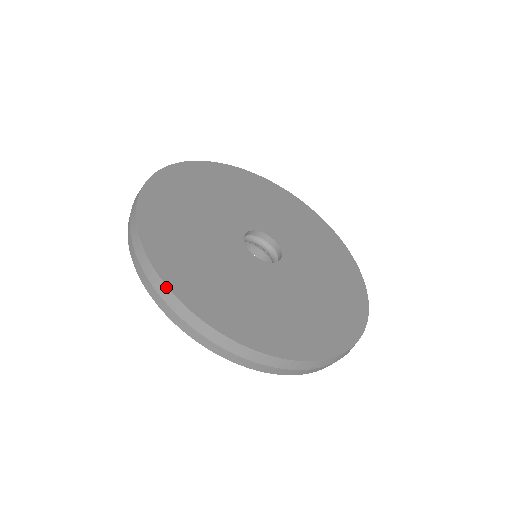
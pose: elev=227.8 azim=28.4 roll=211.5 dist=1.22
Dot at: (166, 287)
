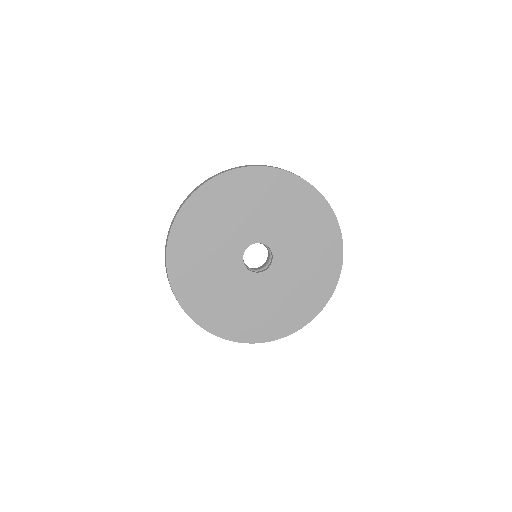
Dot at: occluded
